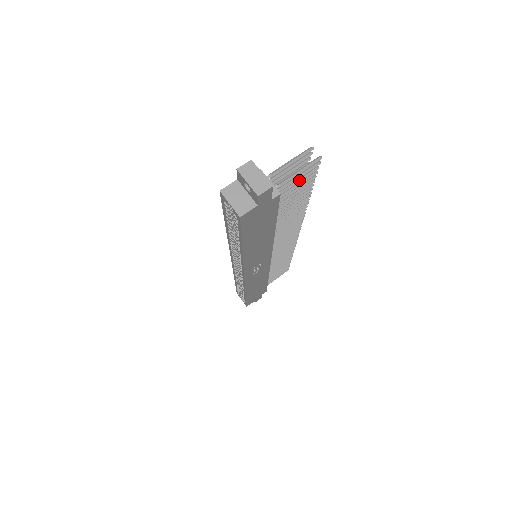
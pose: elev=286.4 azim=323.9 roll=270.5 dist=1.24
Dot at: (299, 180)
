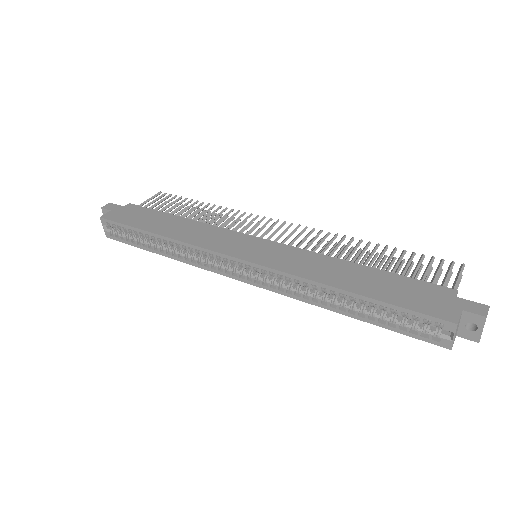
Dot at: (436, 283)
